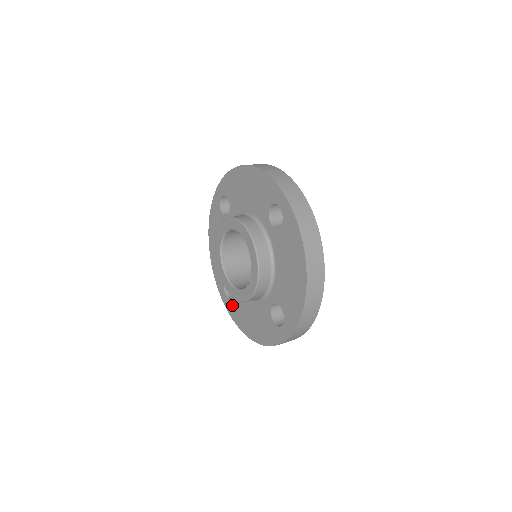
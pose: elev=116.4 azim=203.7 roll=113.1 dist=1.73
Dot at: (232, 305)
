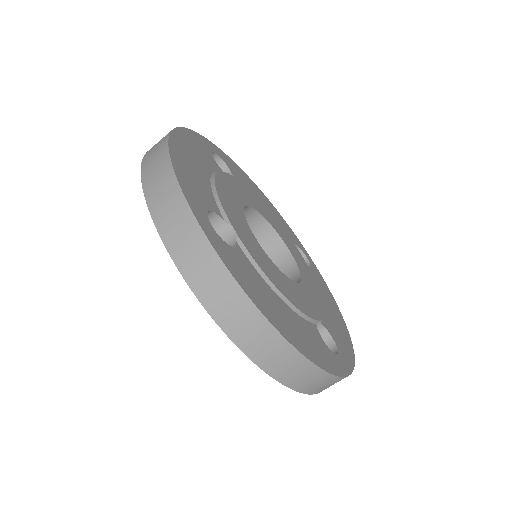
Dot at: occluded
